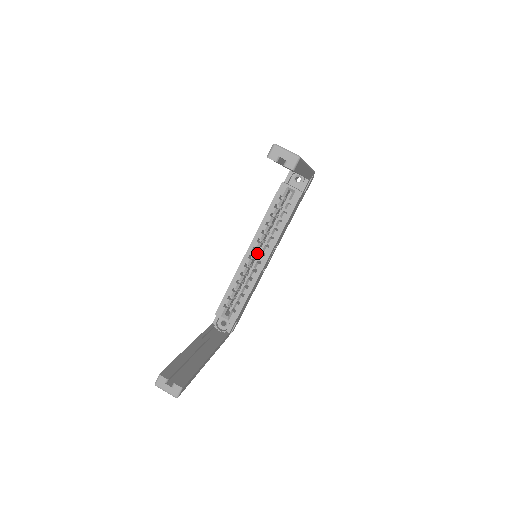
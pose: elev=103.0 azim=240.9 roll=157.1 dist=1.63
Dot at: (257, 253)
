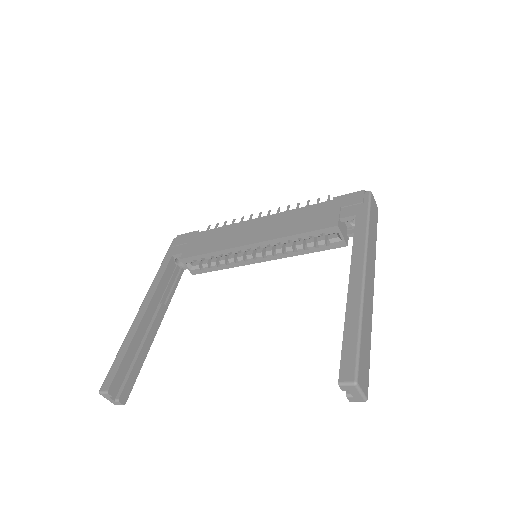
Dot at: occluded
